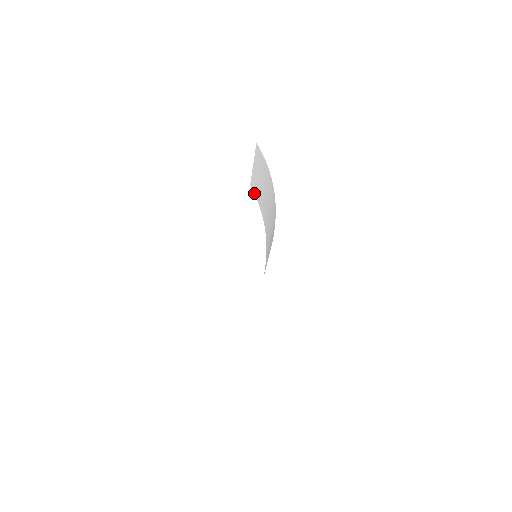
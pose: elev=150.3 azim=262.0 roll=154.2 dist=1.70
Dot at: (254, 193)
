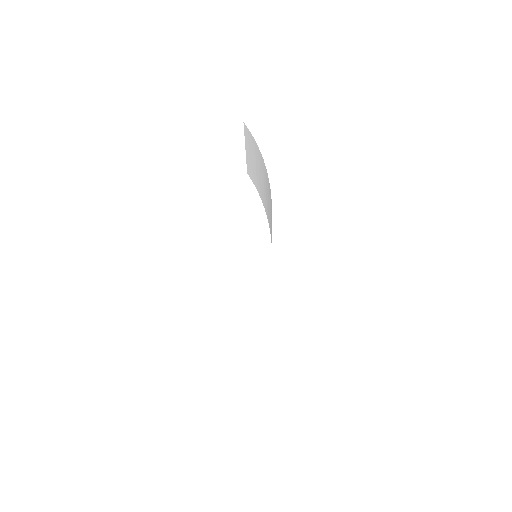
Dot at: occluded
